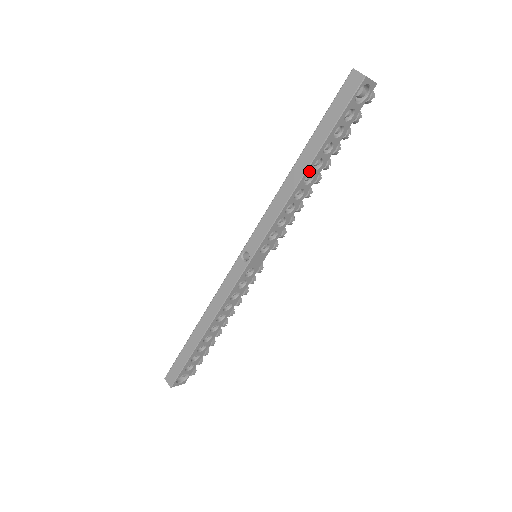
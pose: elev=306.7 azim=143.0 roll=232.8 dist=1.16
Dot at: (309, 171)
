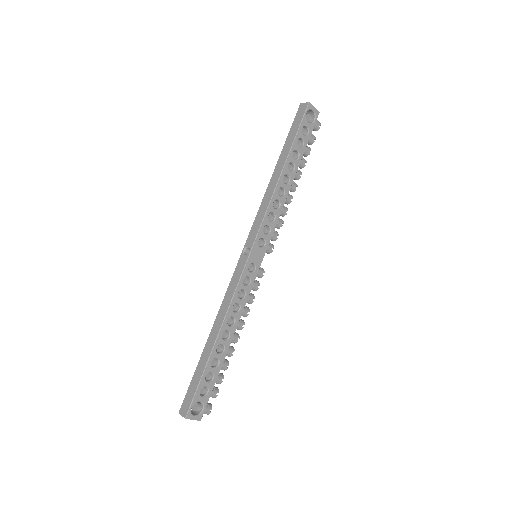
Dot at: (285, 171)
